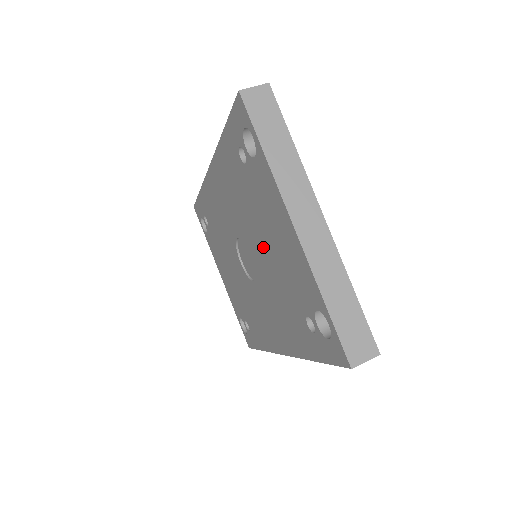
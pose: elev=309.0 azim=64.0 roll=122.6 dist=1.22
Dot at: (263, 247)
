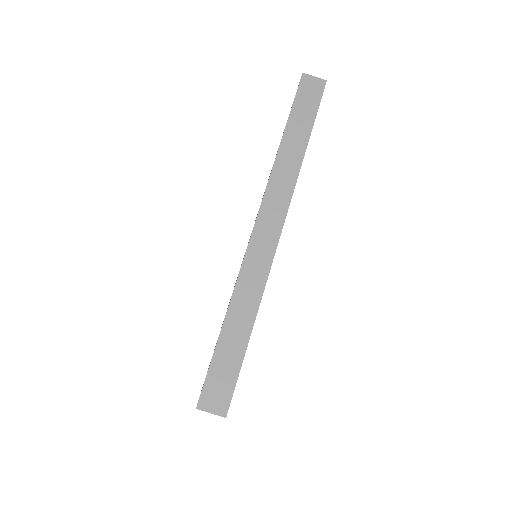
Dot at: occluded
